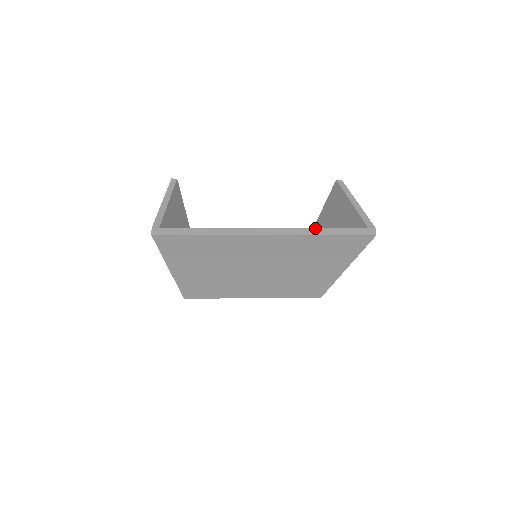
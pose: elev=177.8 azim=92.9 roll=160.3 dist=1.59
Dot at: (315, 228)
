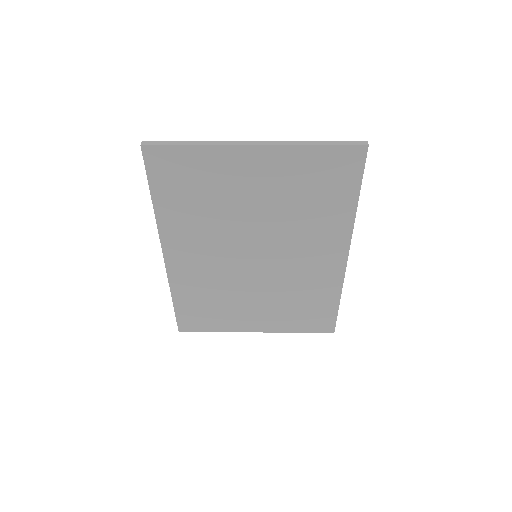
Dot at: (305, 141)
